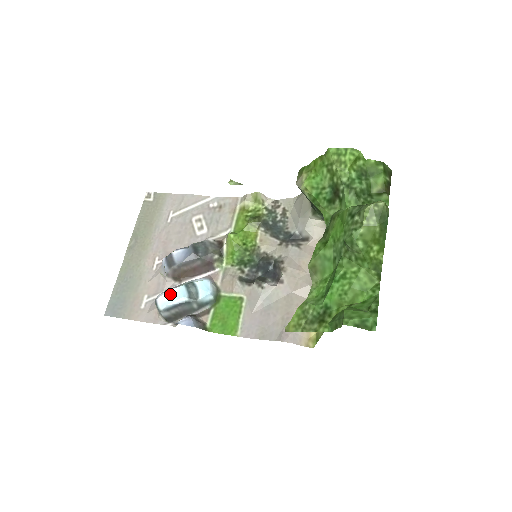
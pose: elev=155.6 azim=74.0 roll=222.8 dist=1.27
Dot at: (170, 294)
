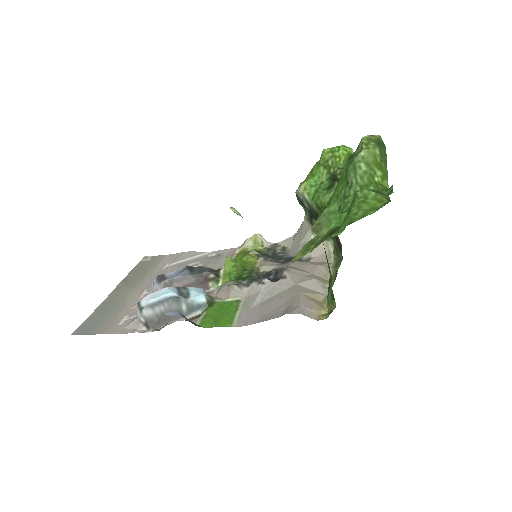
Dot at: (157, 292)
